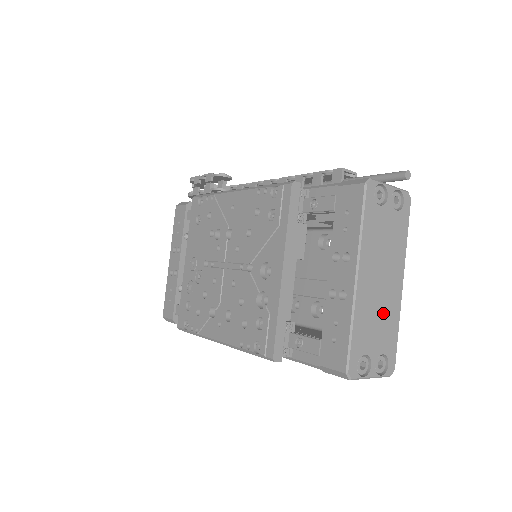
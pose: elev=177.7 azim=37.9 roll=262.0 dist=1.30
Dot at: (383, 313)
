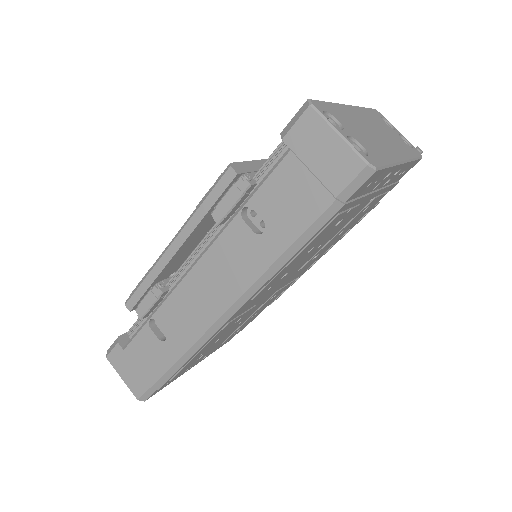
Dot at: (371, 139)
